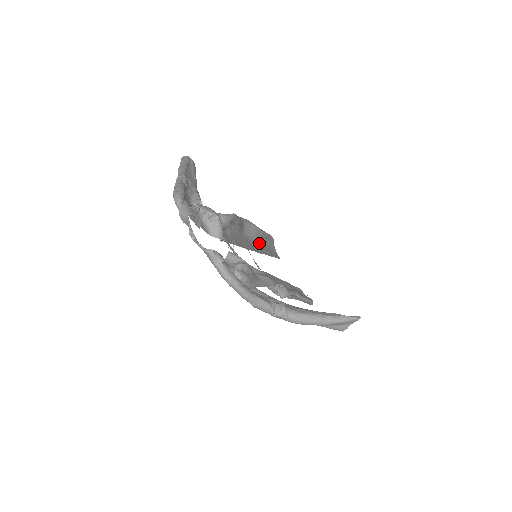
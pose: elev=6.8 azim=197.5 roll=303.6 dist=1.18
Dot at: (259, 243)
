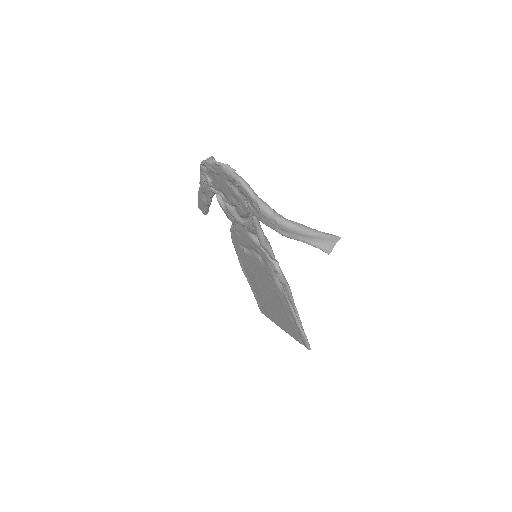
Dot at: (257, 286)
